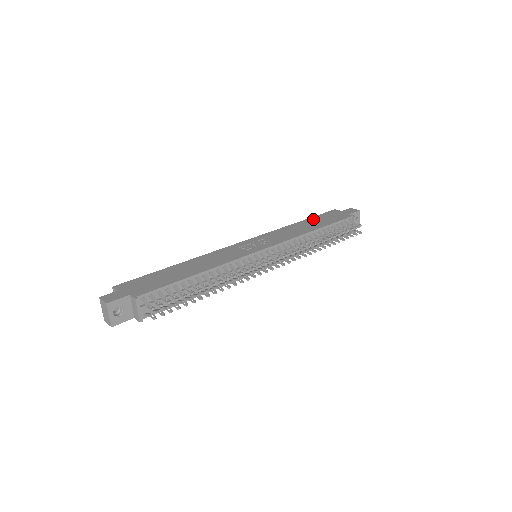
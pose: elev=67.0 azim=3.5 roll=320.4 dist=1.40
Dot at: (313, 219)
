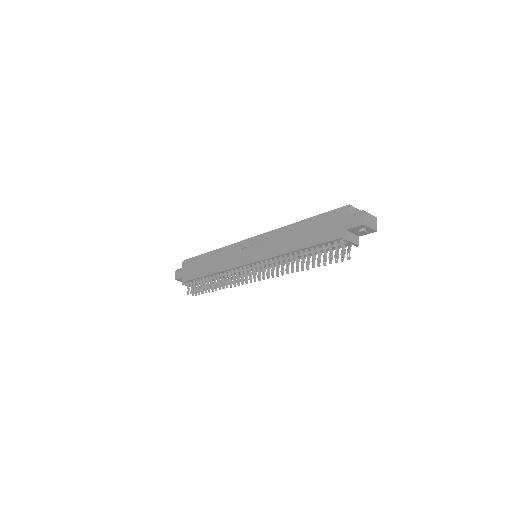
Dot at: (313, 222)
